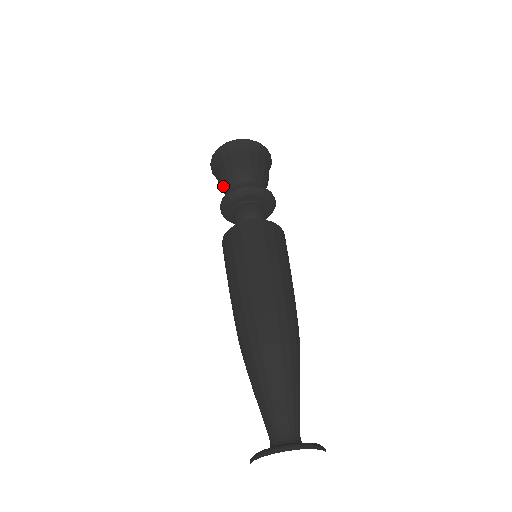
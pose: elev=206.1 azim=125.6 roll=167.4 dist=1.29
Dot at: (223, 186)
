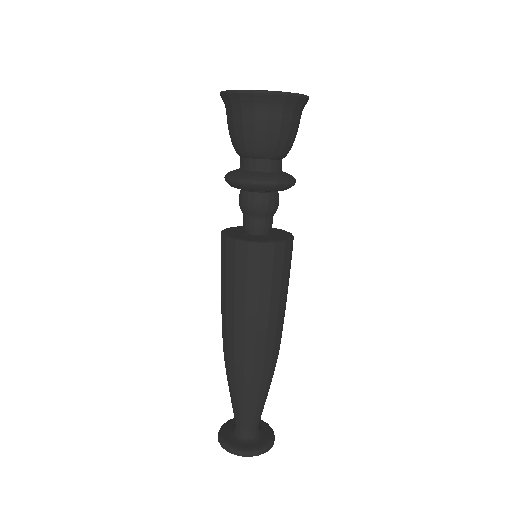
Dot at: (239, 144)
